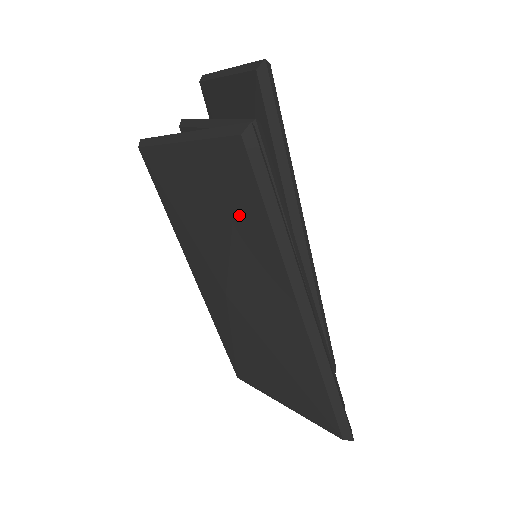
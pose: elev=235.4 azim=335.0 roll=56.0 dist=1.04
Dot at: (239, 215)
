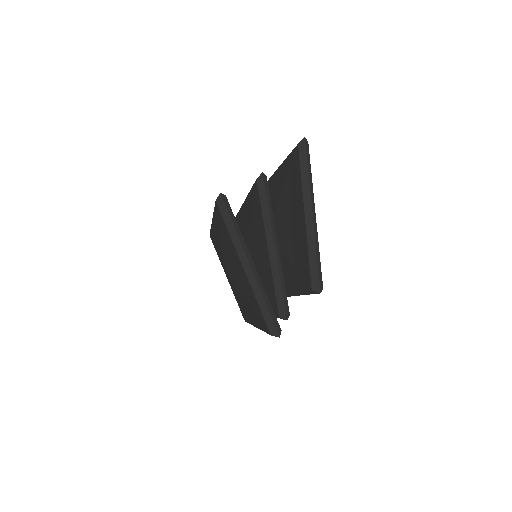
Dot at: (252, 309)
